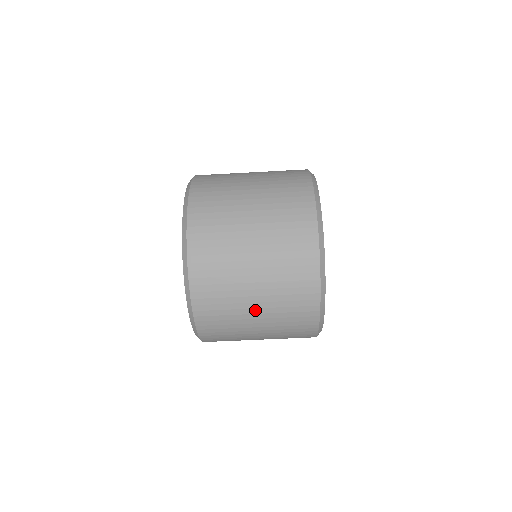
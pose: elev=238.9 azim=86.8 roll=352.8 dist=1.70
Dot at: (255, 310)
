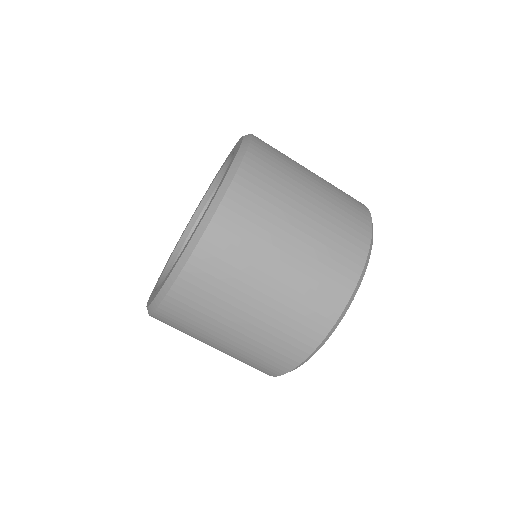
Dot at: (229, 335)
